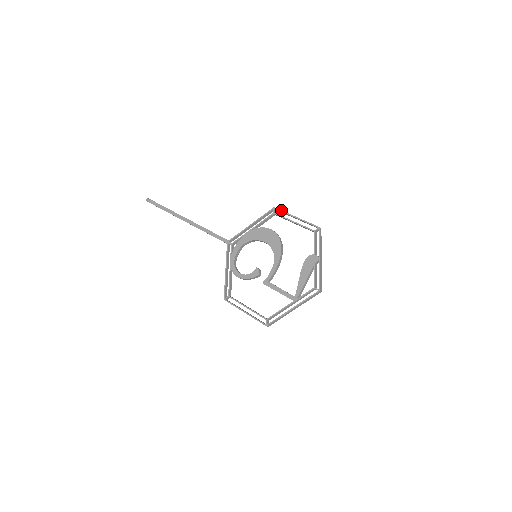
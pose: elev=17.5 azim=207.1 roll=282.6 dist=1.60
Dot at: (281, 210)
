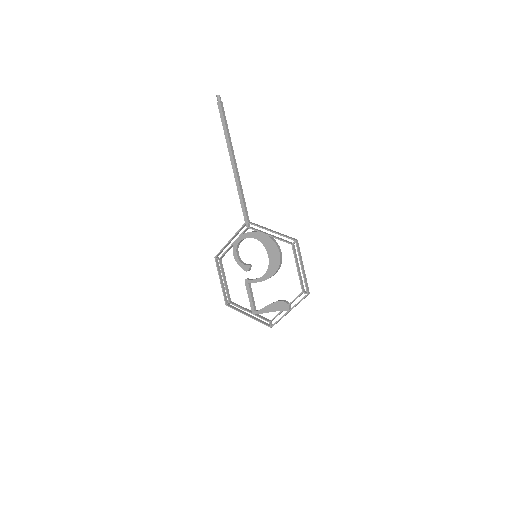
Dot at: (298, 249)
